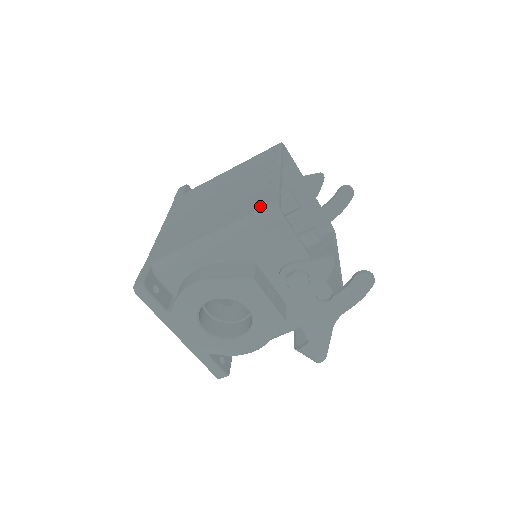
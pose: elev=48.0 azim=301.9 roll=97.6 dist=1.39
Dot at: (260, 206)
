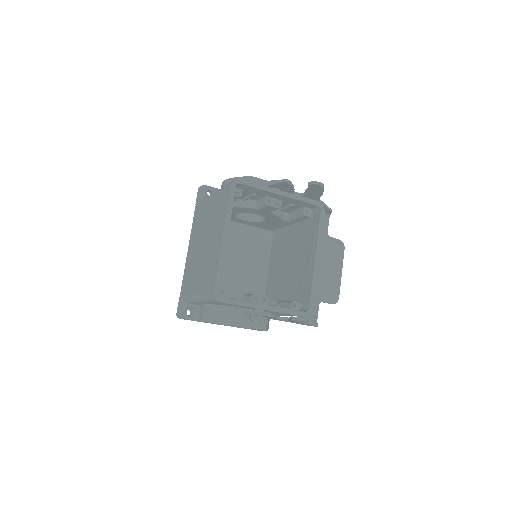
Dot at: (210, 288)
